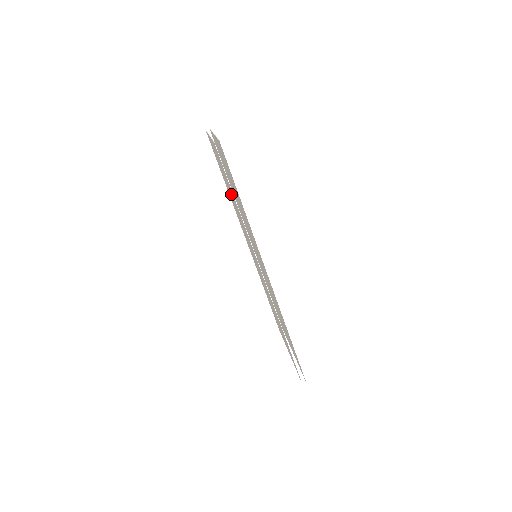
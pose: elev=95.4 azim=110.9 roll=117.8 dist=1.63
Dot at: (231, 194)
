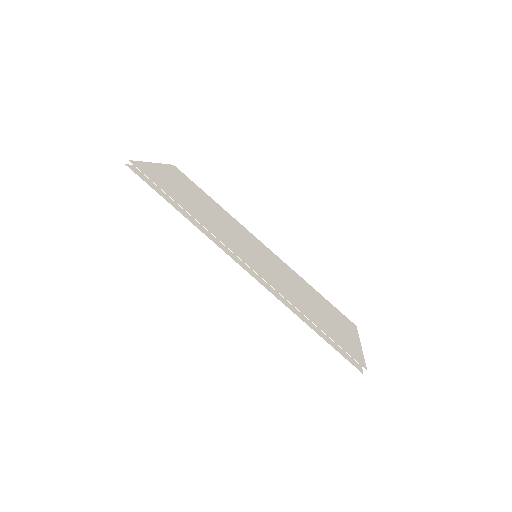
Dot at: occluded
